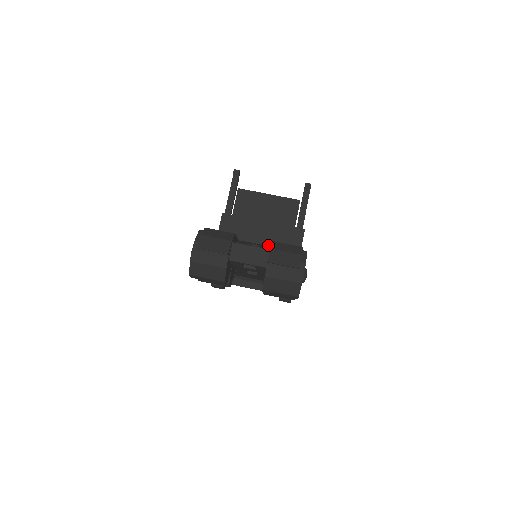
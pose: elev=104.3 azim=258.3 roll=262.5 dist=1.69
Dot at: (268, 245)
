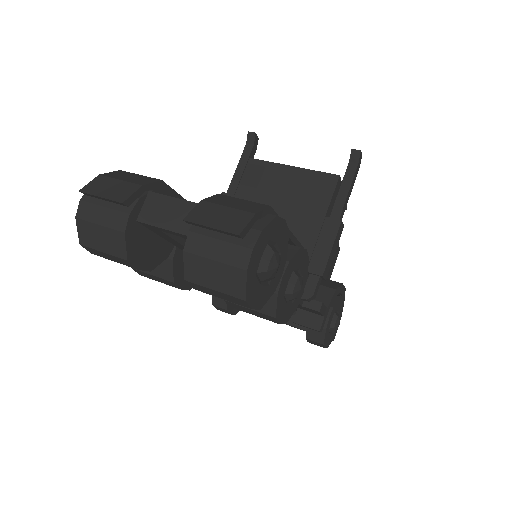
Dot at: occluded
